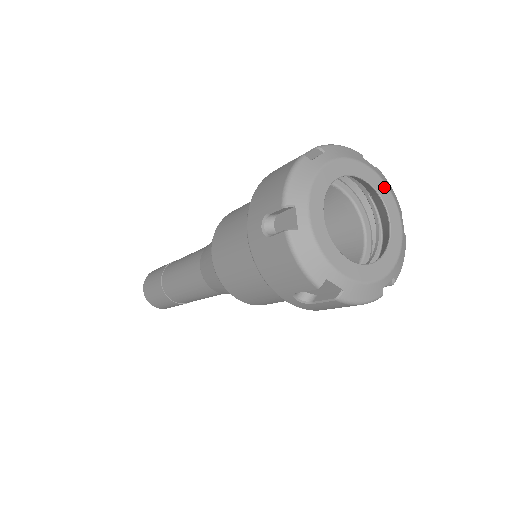
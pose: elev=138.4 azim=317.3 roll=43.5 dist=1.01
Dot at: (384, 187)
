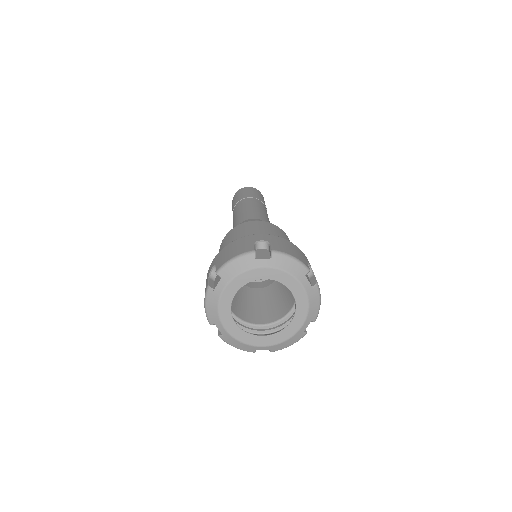
Dot at: (304, 301)
